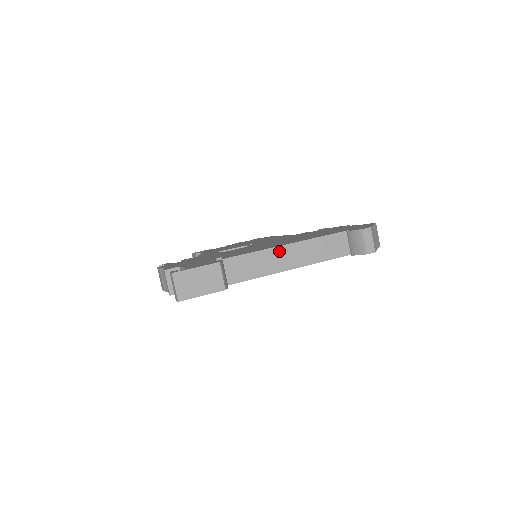
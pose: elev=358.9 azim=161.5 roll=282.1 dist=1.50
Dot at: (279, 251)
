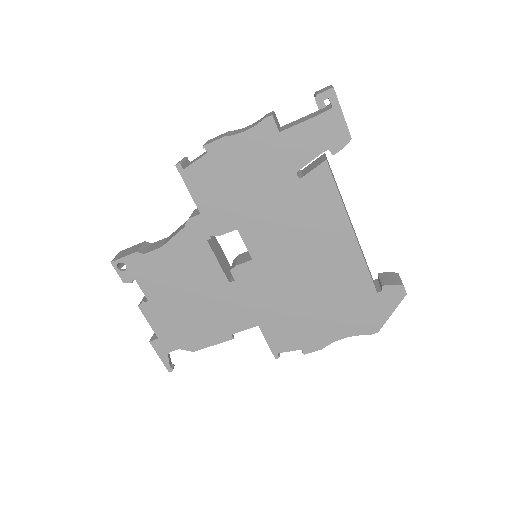
Dot at: (347, 212)
